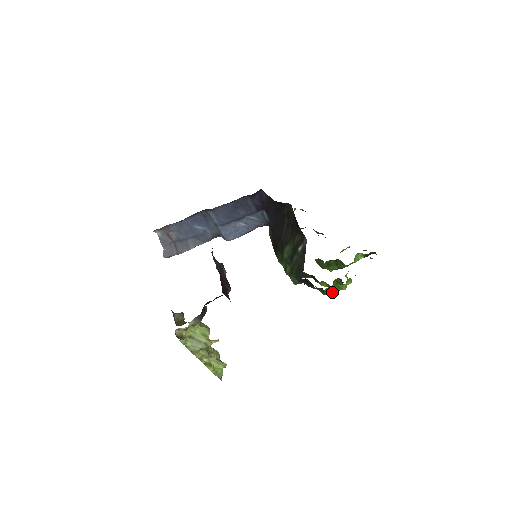
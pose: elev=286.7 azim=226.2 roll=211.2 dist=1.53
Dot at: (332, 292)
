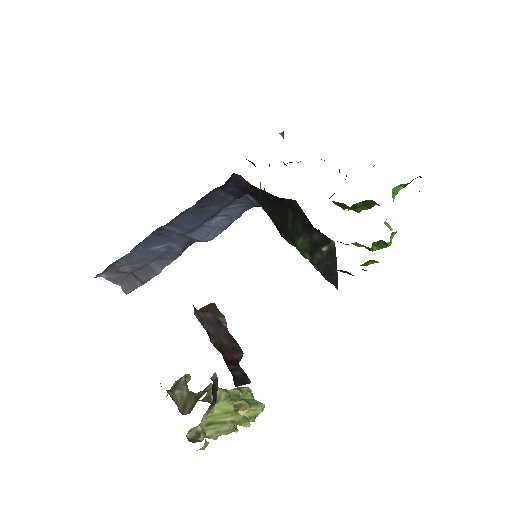
Dot at: (375, 262)
